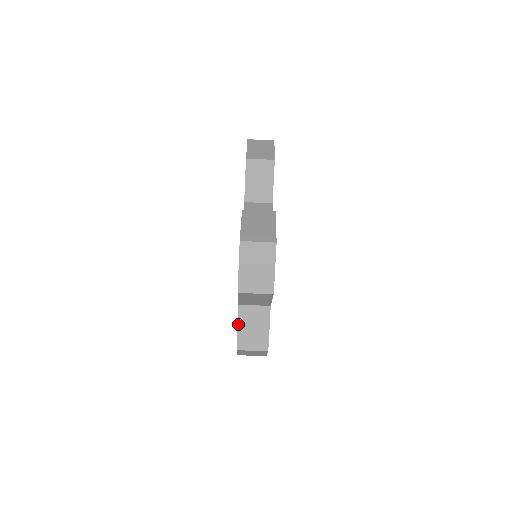
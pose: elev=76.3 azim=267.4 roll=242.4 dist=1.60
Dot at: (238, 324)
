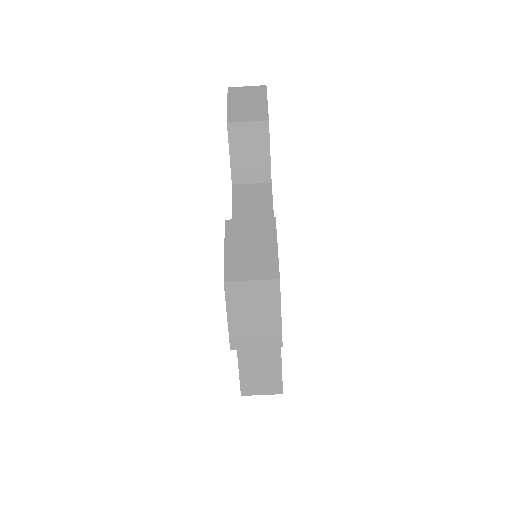
Dot at: (239, 366)
